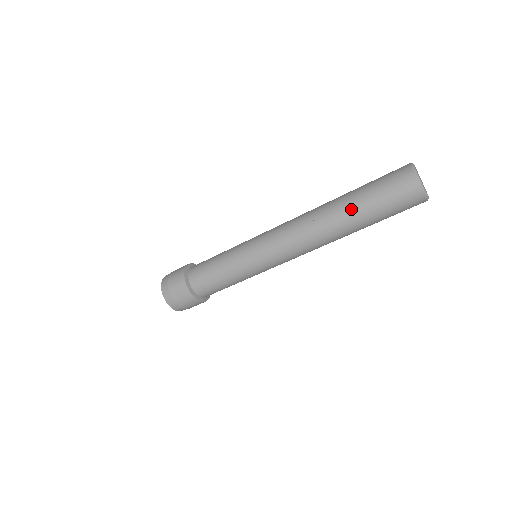
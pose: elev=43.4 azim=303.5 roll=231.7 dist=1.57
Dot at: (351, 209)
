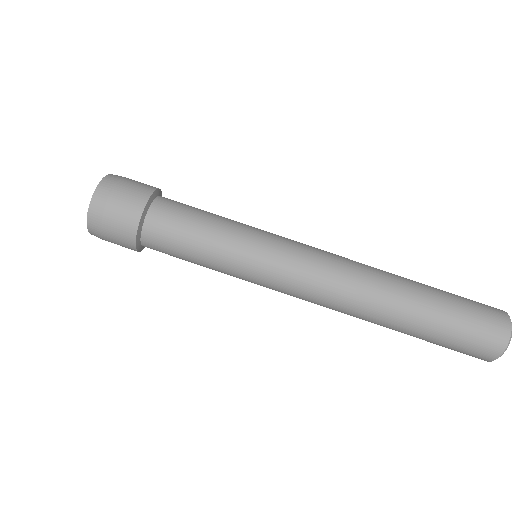
Dot at: (423, 297)
